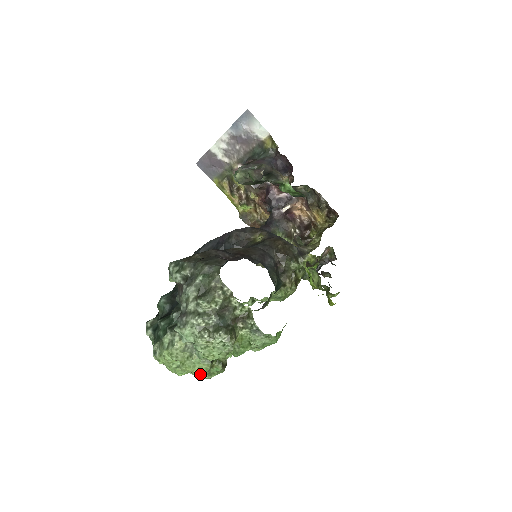
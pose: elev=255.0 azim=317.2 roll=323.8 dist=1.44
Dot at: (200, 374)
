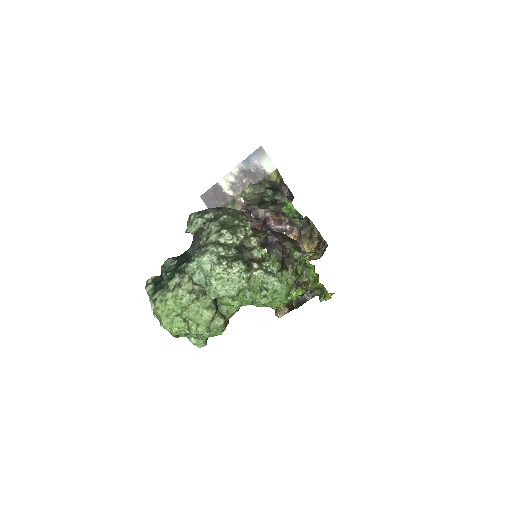
Dot at: (200, 325)
